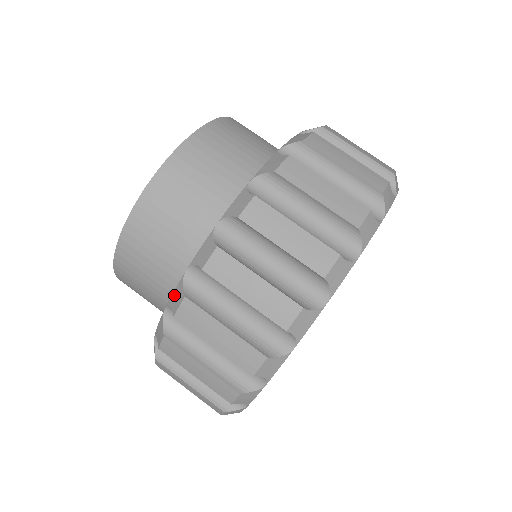
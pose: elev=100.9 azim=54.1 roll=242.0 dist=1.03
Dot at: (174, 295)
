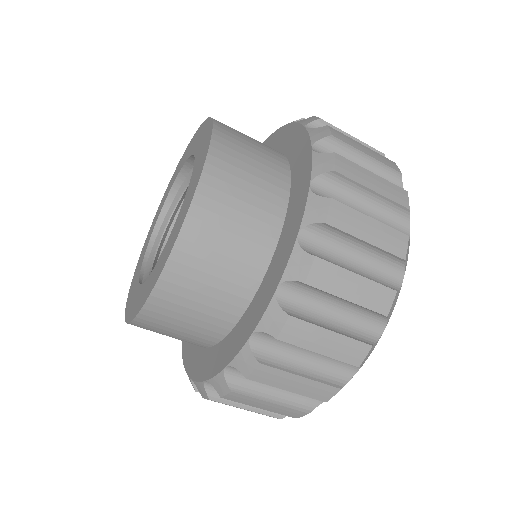
Dot at: occluded
